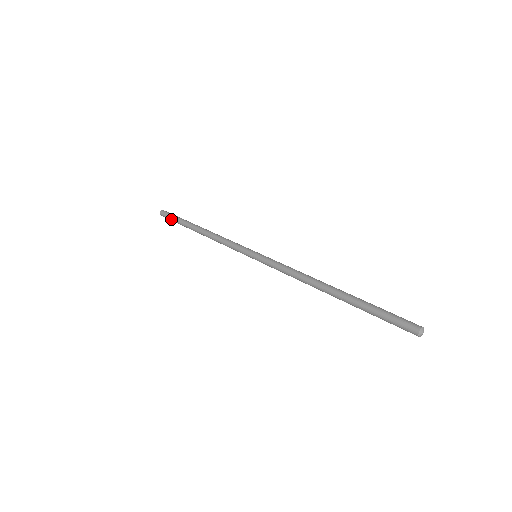
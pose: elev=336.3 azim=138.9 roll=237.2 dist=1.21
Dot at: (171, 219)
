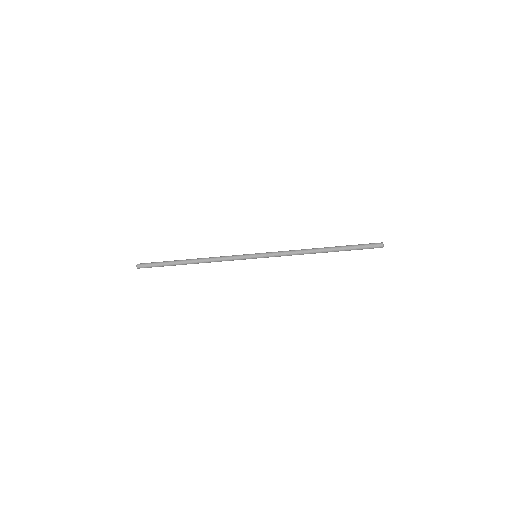
Dot at: (155, 262)
